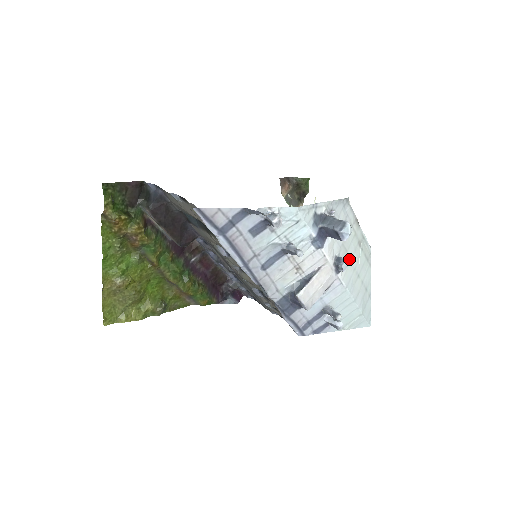
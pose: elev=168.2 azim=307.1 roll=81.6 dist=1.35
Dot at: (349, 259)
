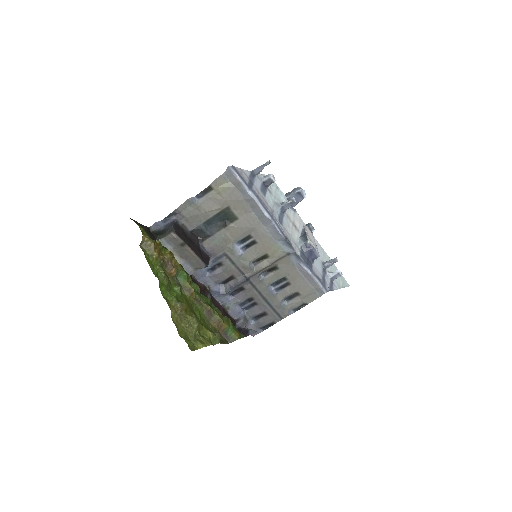
Dot at: occluded
